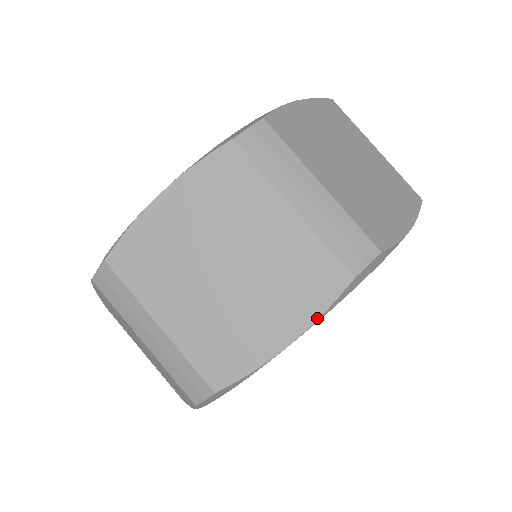
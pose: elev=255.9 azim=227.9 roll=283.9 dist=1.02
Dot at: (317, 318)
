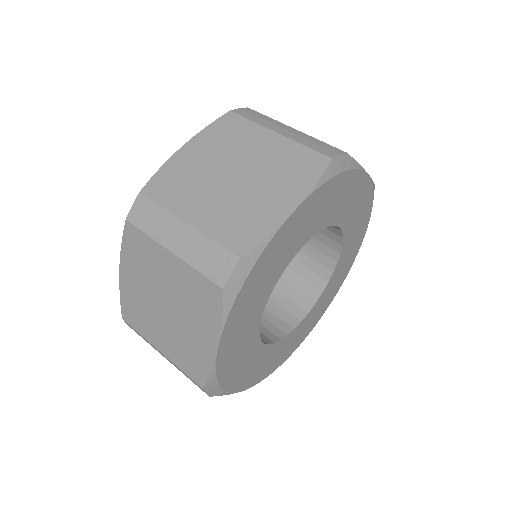
Dot at: (220, 325)
